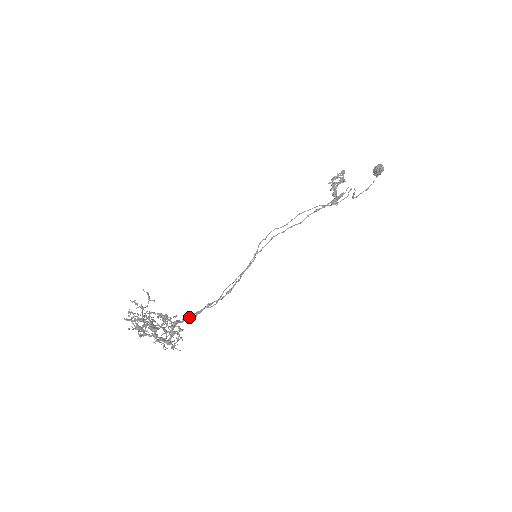
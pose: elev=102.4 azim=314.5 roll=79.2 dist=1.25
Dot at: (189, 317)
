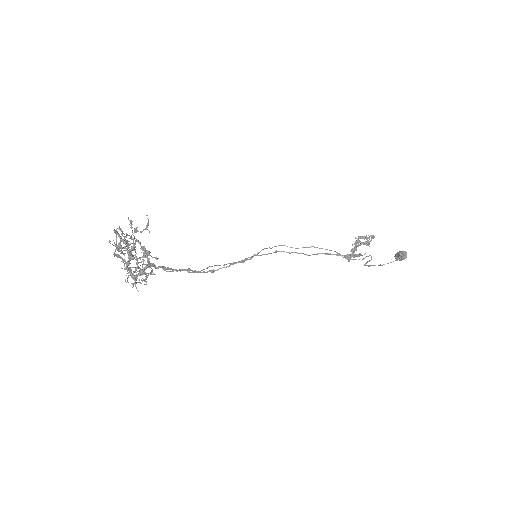
Dot at: (165, 268)
